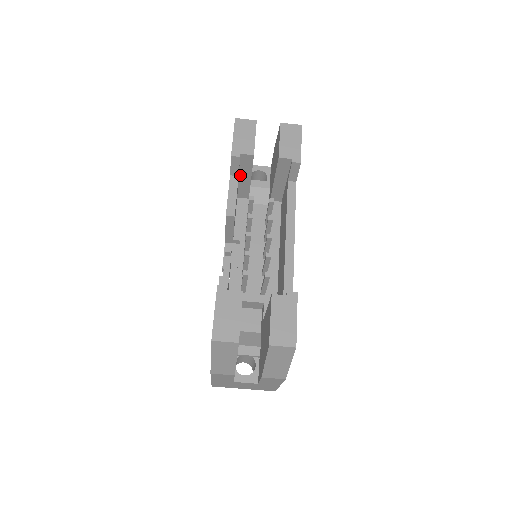
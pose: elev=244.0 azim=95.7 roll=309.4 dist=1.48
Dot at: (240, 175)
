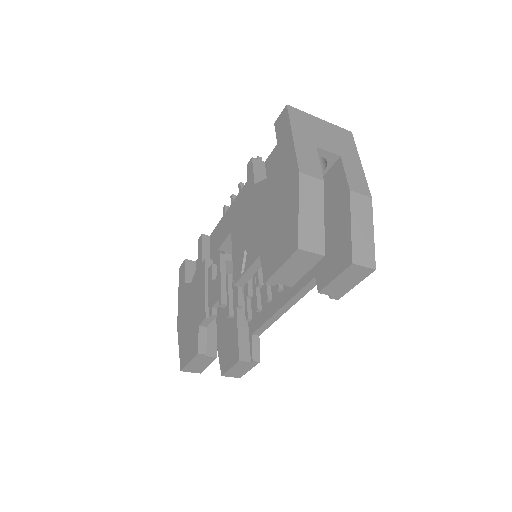
Dot at: occluded
